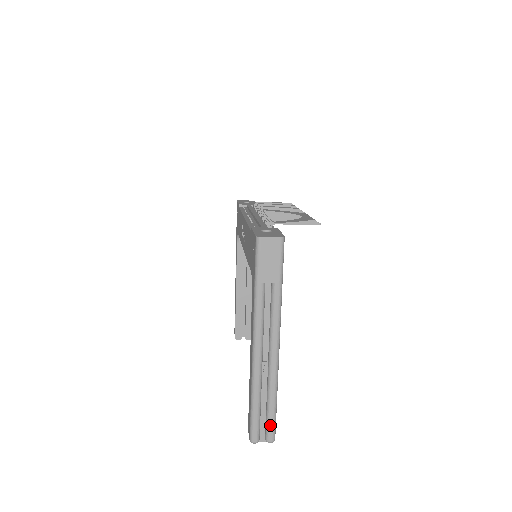
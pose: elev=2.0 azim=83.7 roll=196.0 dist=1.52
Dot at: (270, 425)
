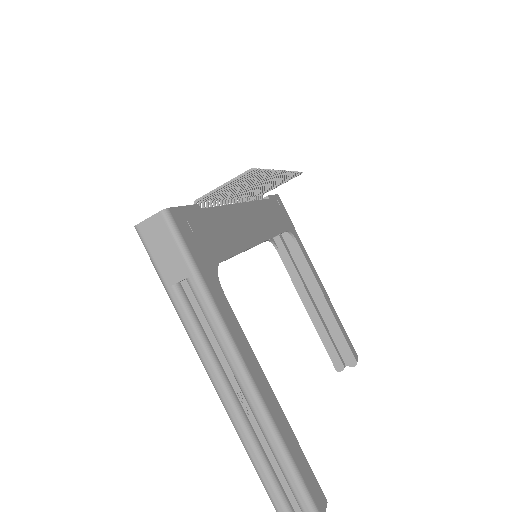
Dot at: (298, 498)
